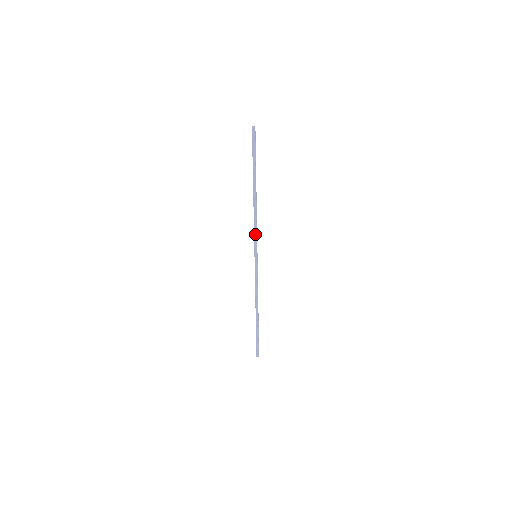
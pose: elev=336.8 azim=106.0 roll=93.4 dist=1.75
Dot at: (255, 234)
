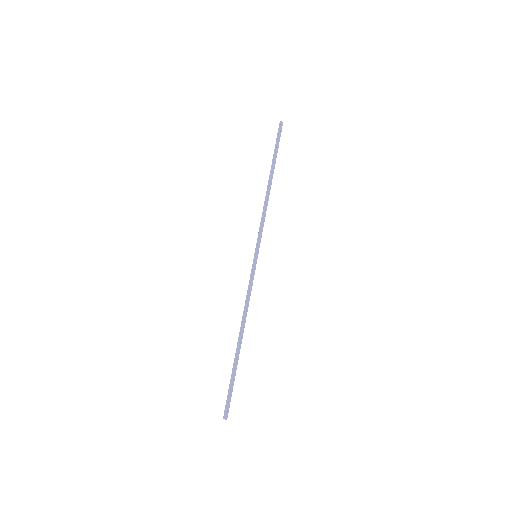
Dot at: (260, 228)
